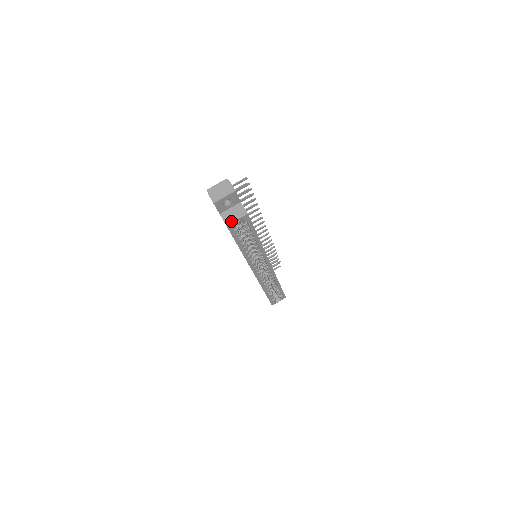
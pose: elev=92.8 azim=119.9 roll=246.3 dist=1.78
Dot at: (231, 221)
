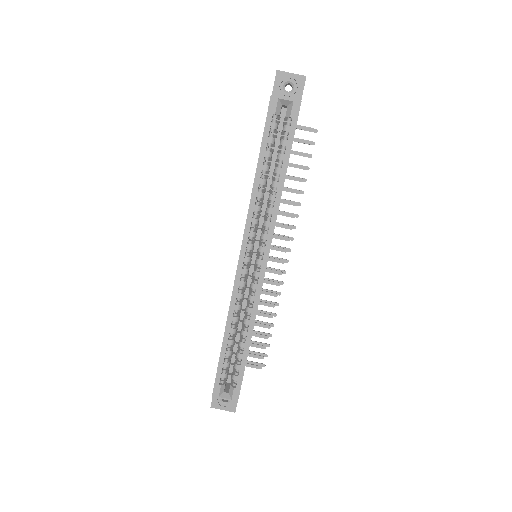
Dot at: occluded
